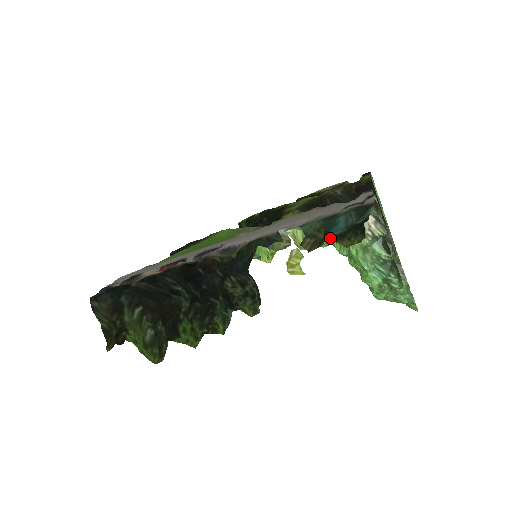
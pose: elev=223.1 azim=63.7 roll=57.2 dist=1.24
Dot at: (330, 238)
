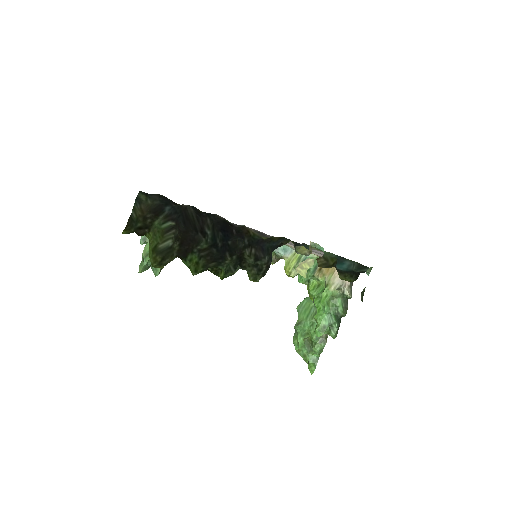
Dot at: (310, 279)
